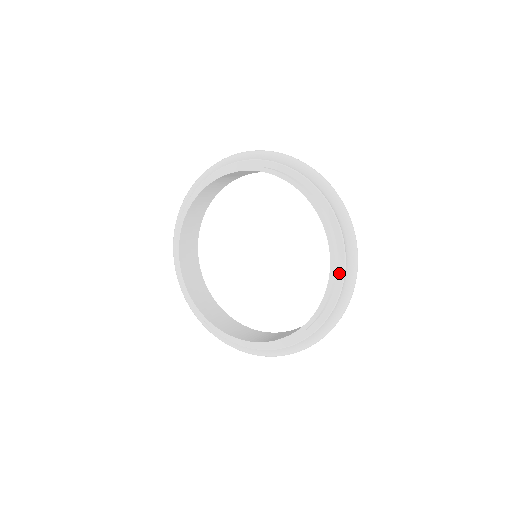
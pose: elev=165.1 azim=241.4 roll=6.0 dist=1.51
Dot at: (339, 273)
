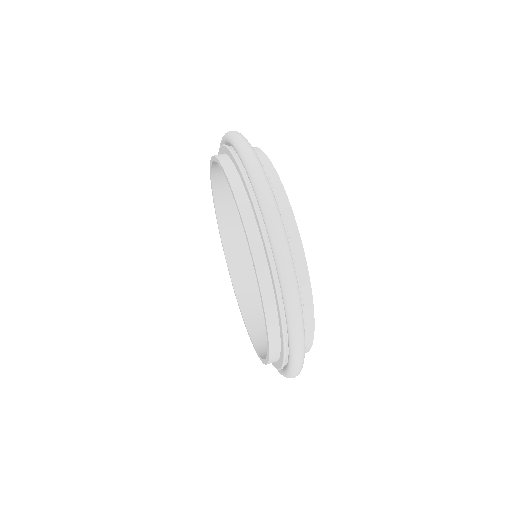
Dot at: (279, 361)
